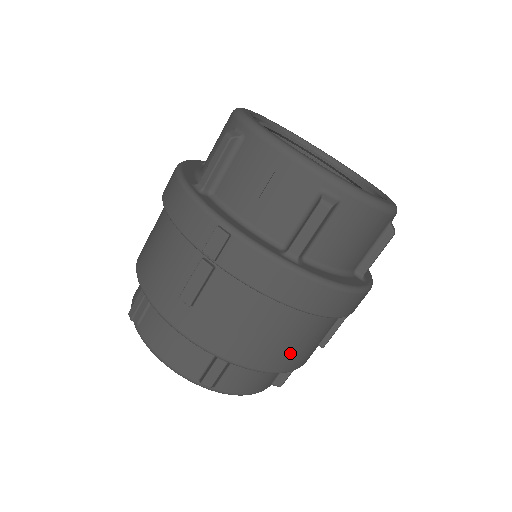
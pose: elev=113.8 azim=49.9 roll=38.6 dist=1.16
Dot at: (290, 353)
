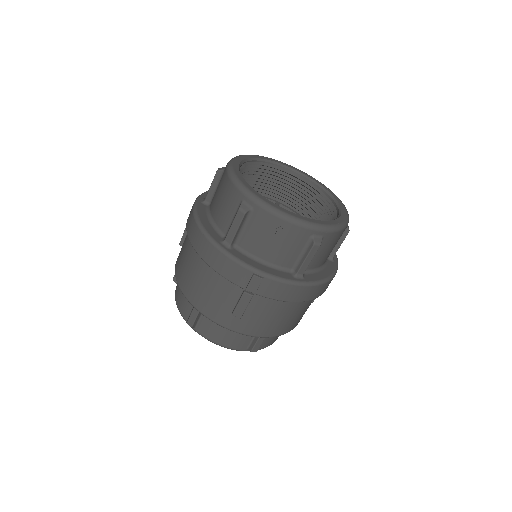
Dot at: (299, 318)
